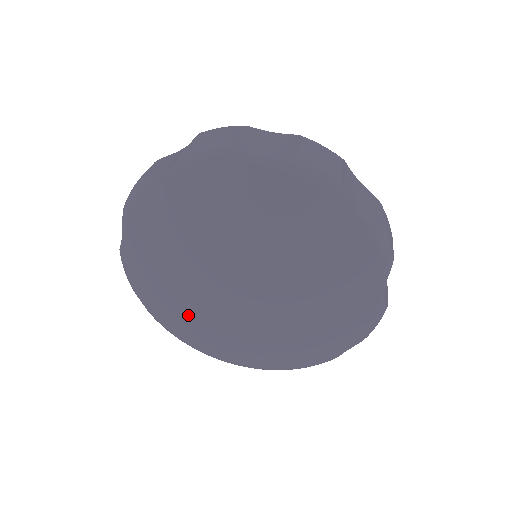
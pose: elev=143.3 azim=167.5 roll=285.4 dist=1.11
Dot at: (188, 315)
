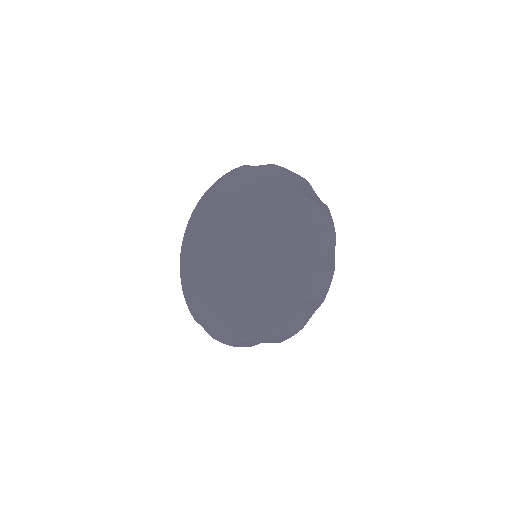
Dot at: (217, 300)
